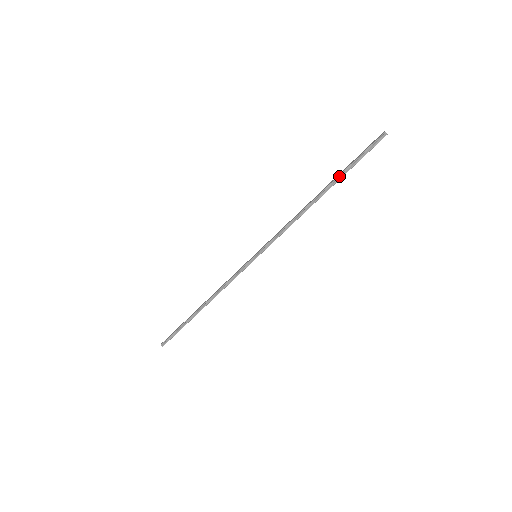
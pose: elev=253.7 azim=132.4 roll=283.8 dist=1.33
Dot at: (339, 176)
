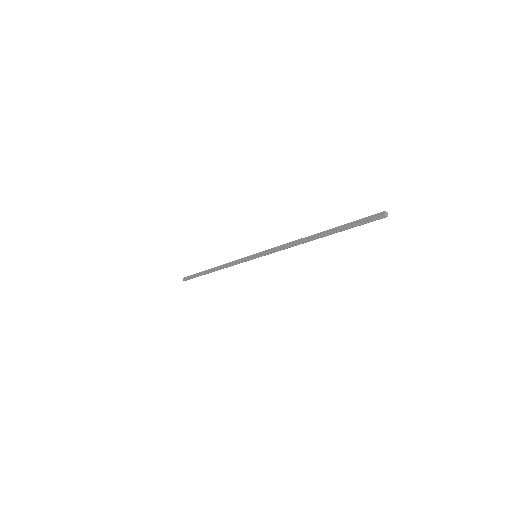
Dot at: (334, 232)
